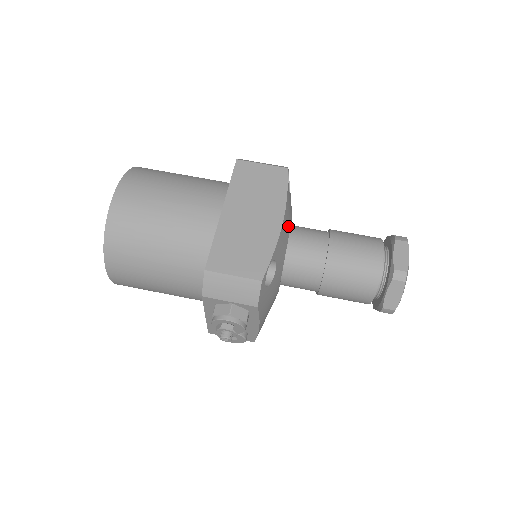
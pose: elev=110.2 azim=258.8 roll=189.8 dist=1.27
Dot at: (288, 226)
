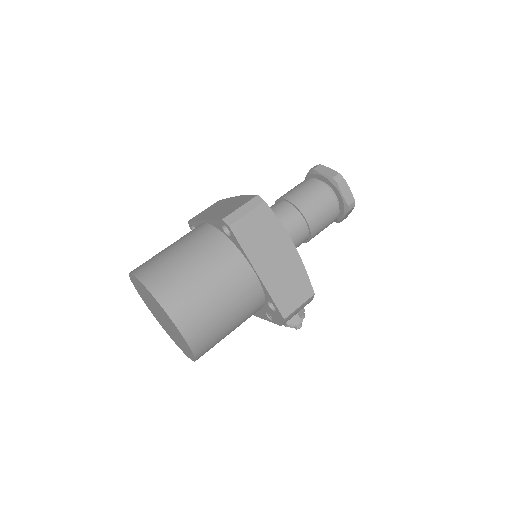
Dot at: occluded
